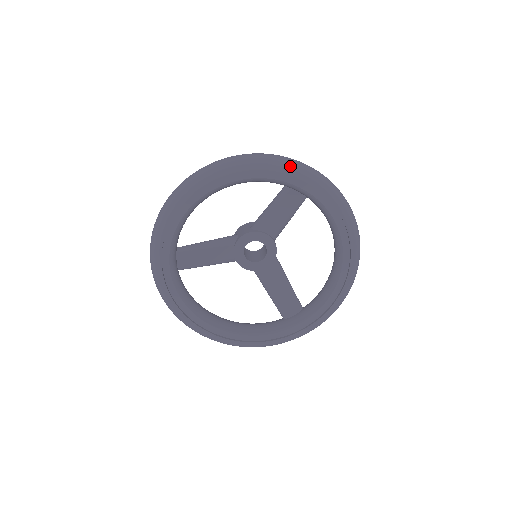
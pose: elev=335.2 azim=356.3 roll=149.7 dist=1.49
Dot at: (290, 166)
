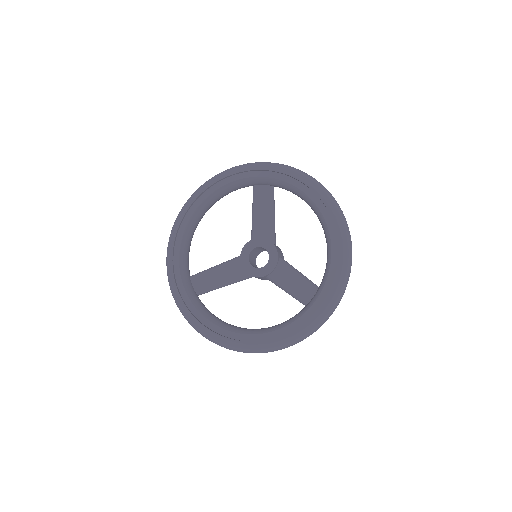
Dot at: (243, 166)
